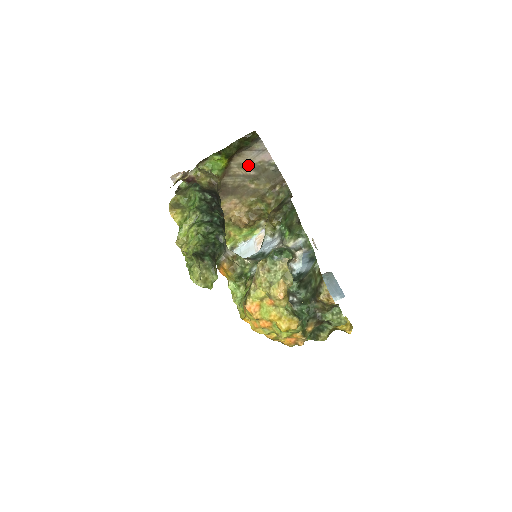
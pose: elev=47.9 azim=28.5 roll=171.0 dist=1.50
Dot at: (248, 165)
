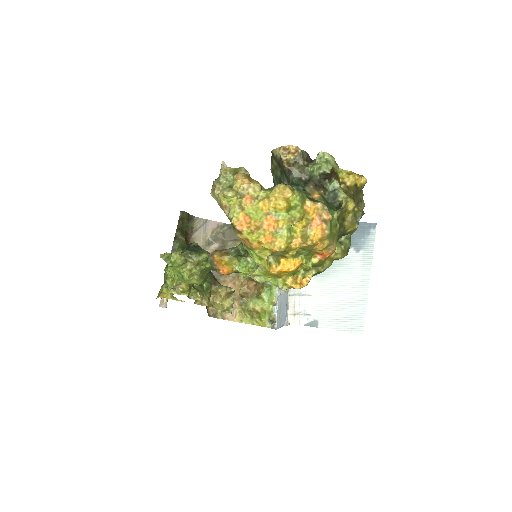
Dot at: (207, 243)
